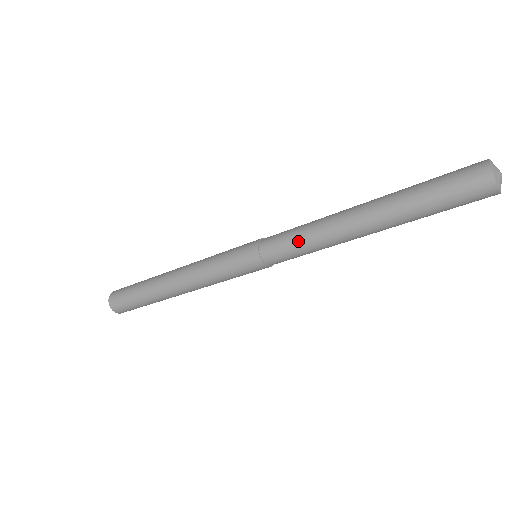
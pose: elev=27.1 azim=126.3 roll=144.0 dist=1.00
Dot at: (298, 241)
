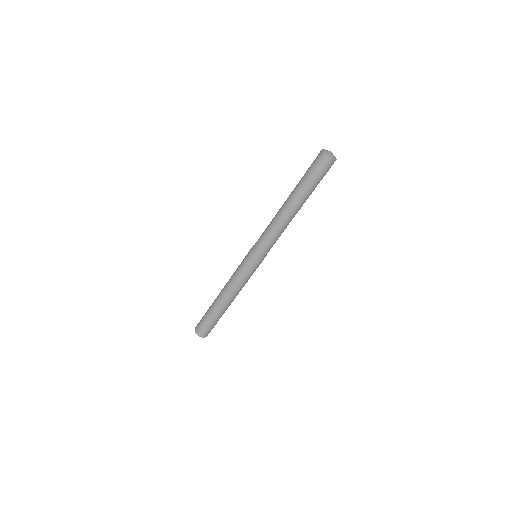
Dot at: (266, 231)
